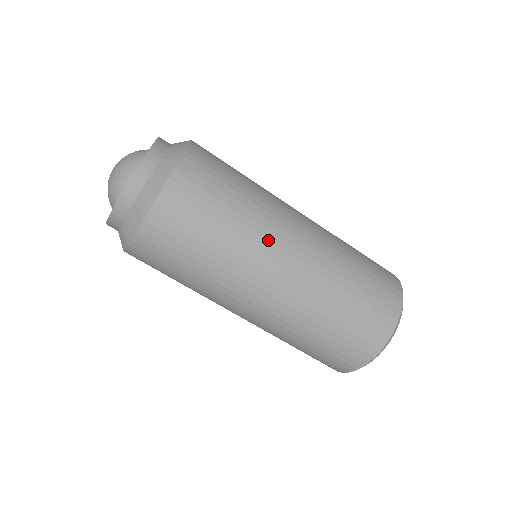
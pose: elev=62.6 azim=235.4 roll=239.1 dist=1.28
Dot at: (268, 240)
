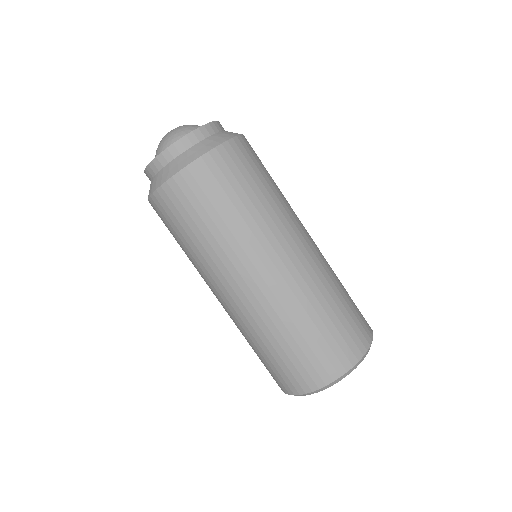
Dot at: (254, 249)
